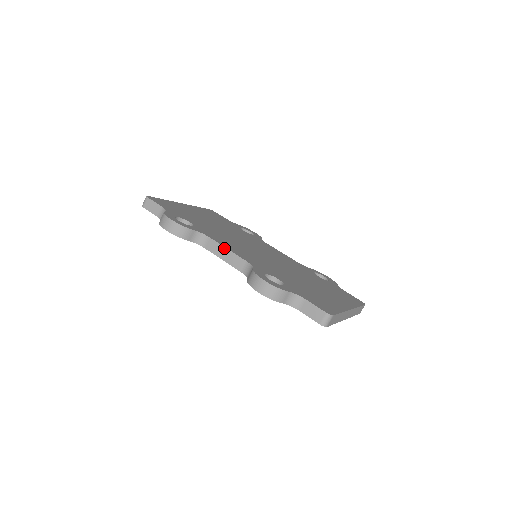
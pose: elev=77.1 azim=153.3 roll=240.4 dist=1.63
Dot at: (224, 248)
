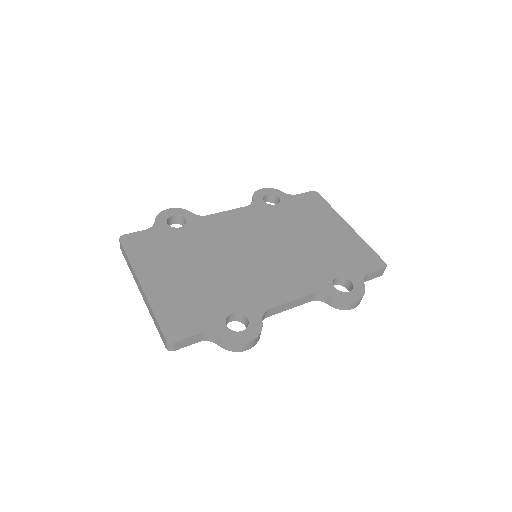
Dot at: (289, 303)
